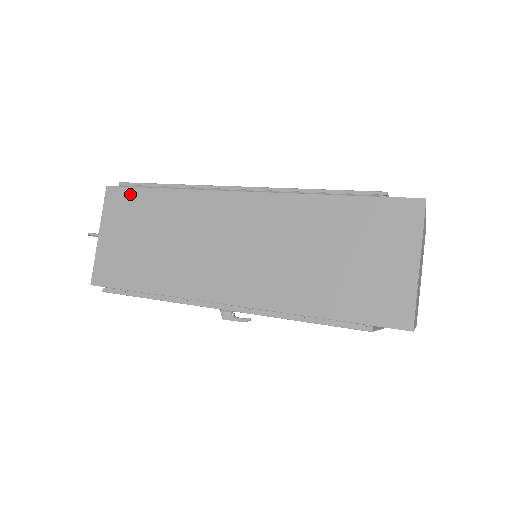
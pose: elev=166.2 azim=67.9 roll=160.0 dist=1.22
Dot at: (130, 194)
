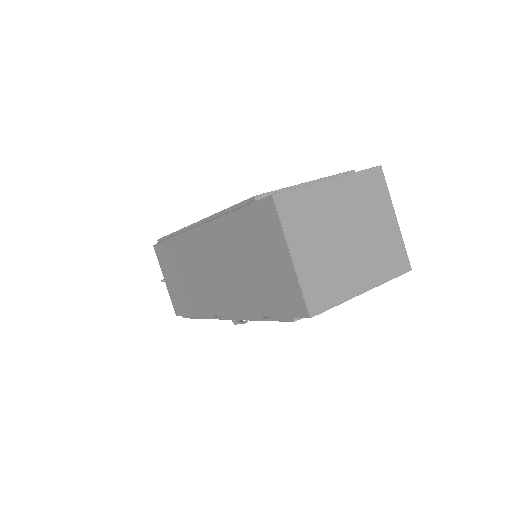
Dot at: (162, 248)
